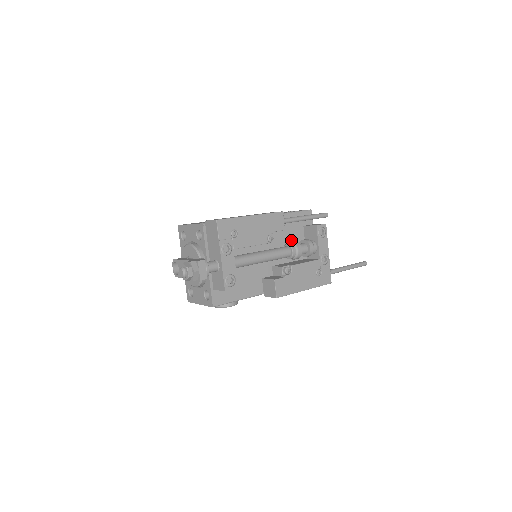
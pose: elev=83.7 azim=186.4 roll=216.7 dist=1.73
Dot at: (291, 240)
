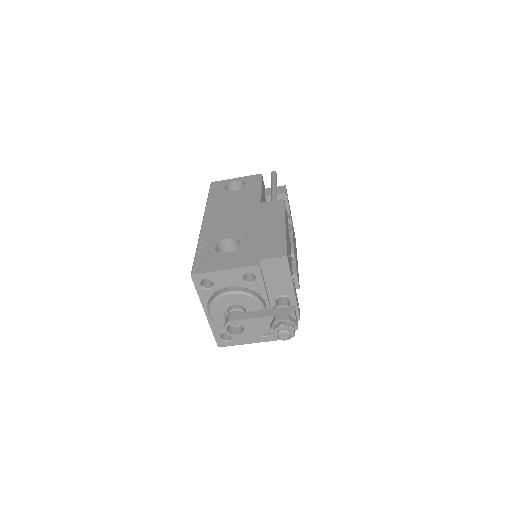
Dot at: occluded
